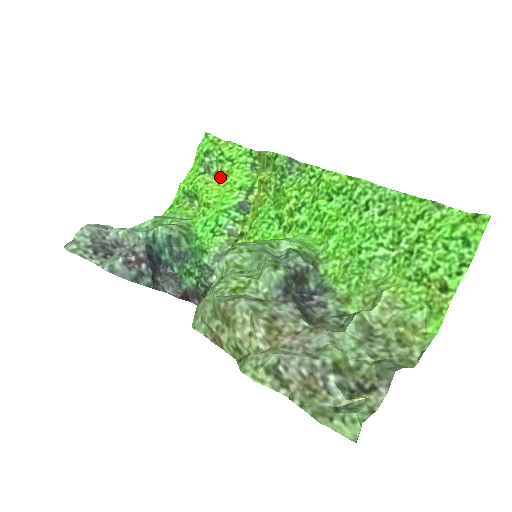
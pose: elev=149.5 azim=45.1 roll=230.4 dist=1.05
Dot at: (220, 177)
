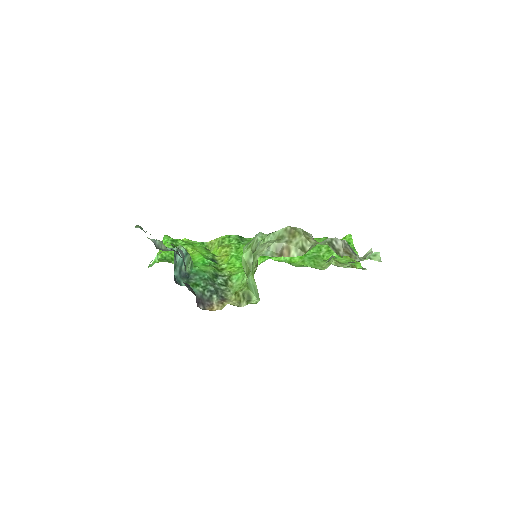
Dot at: occluded
